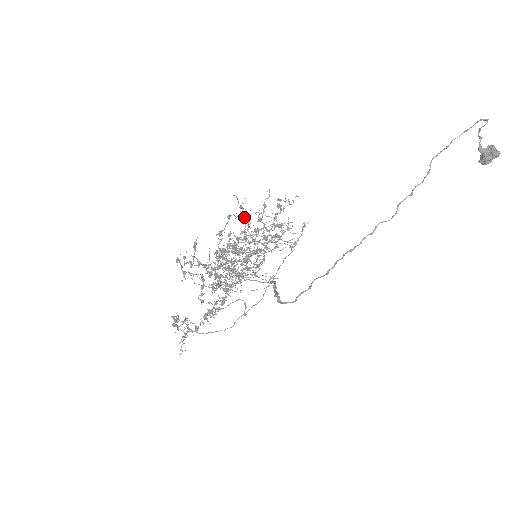
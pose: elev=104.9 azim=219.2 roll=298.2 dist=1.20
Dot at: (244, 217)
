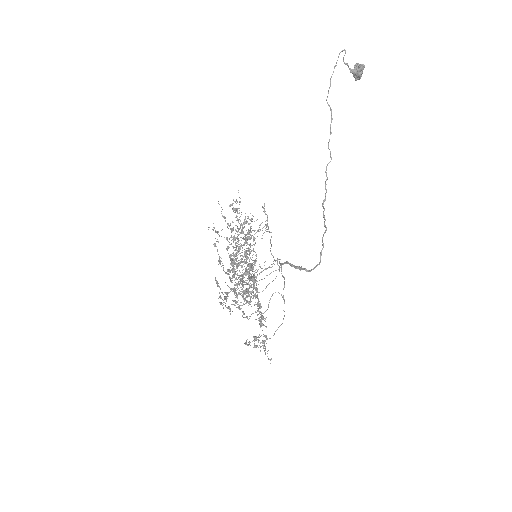
Dot at: occluded
